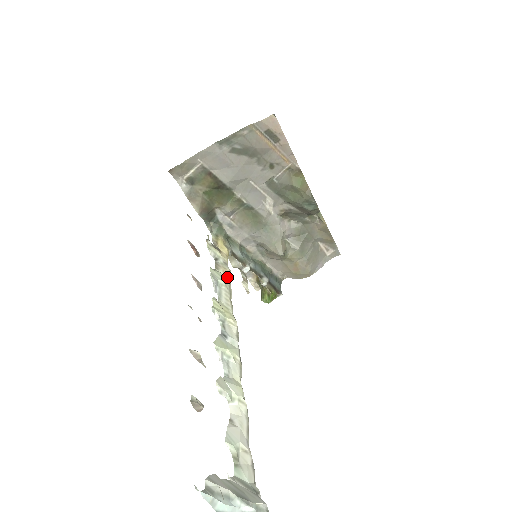
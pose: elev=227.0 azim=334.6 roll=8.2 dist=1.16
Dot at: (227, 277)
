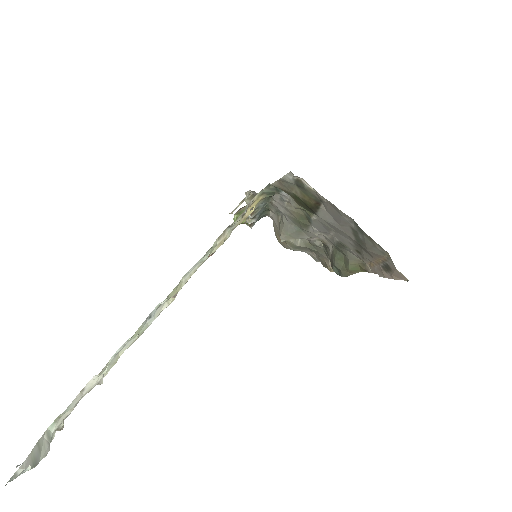
Dot at: (217, 248)
